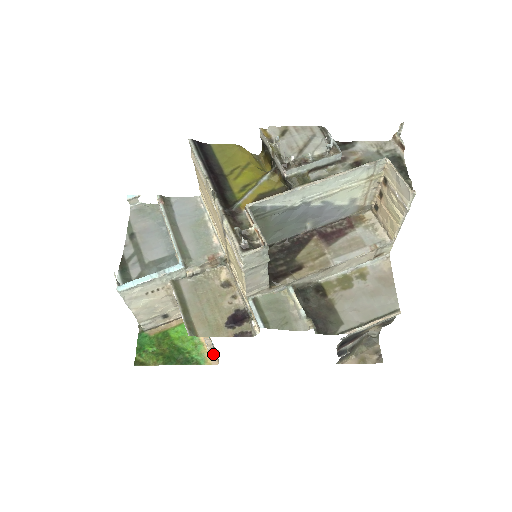
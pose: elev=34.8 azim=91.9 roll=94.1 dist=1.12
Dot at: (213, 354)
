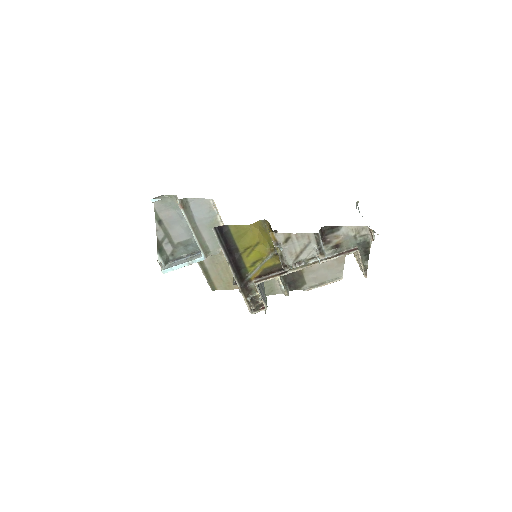
Dot at: occluded
